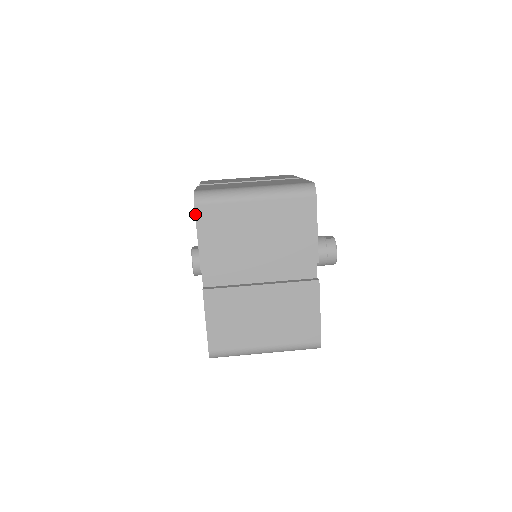
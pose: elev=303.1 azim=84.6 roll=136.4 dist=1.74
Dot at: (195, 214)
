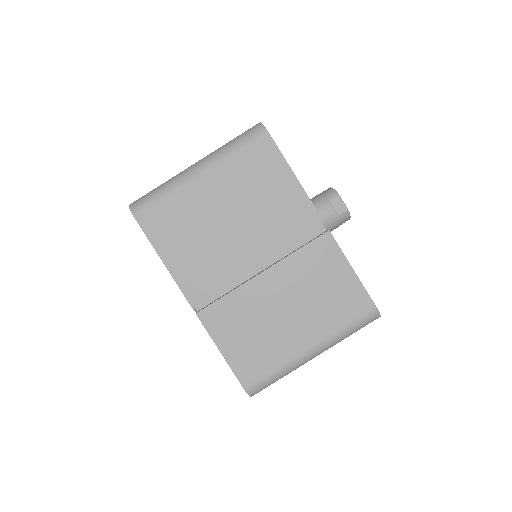
Dot at: occluded
